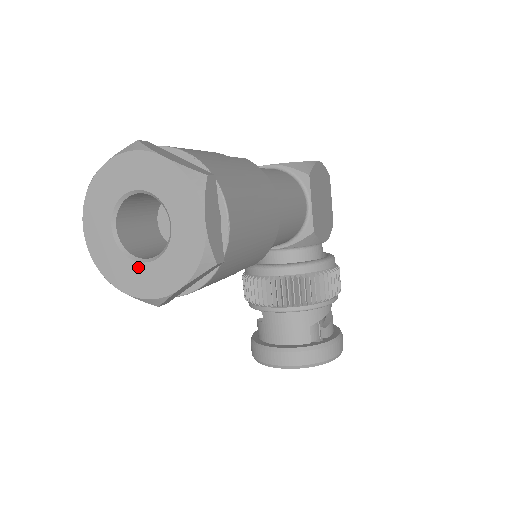
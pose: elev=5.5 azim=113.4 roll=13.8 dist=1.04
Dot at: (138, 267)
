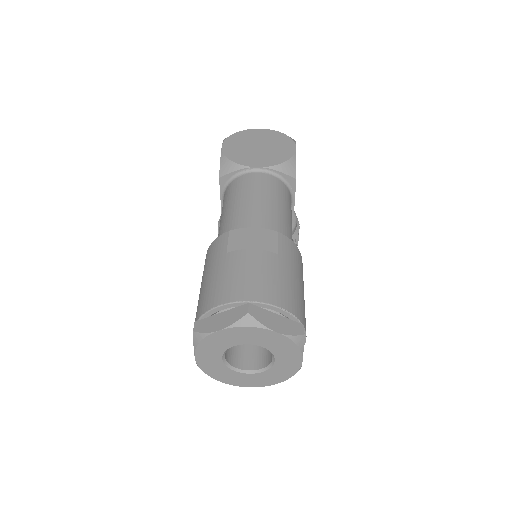
Dot at: (242, 375)
